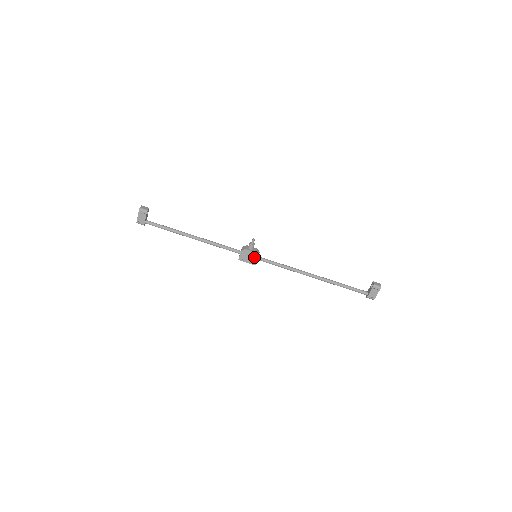
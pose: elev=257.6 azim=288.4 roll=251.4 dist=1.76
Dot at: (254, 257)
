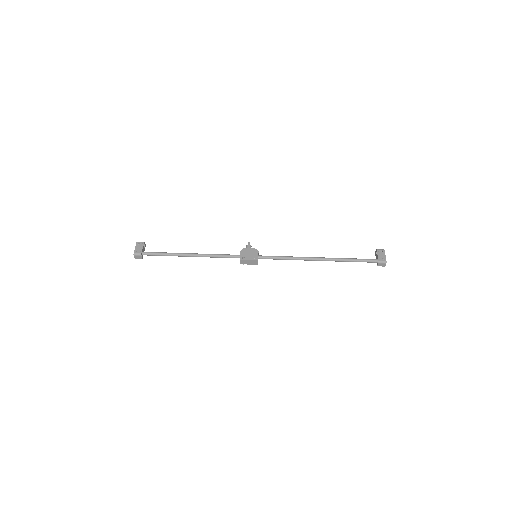
Dot at: (254, 253)
